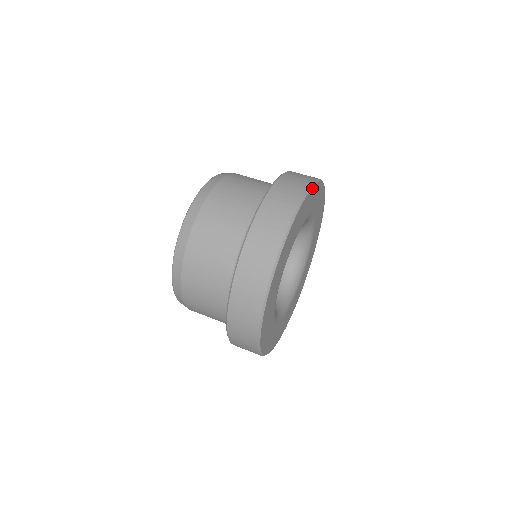
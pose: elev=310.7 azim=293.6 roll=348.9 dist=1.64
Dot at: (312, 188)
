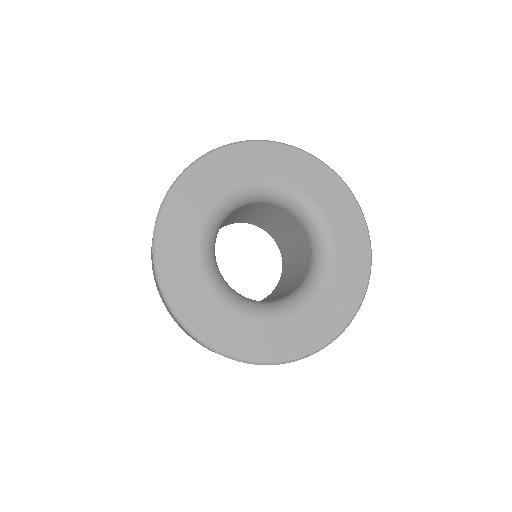
Dot at: (212, 154)
